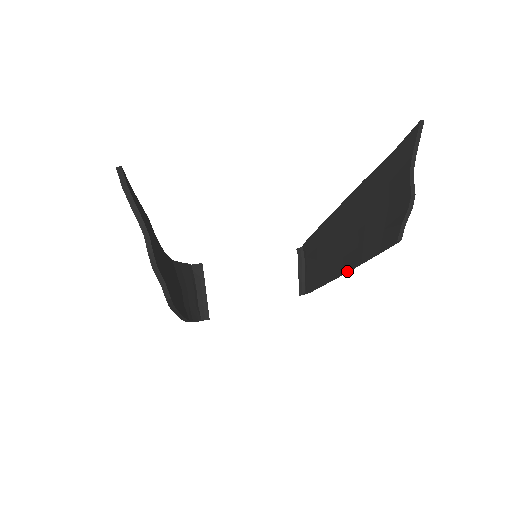
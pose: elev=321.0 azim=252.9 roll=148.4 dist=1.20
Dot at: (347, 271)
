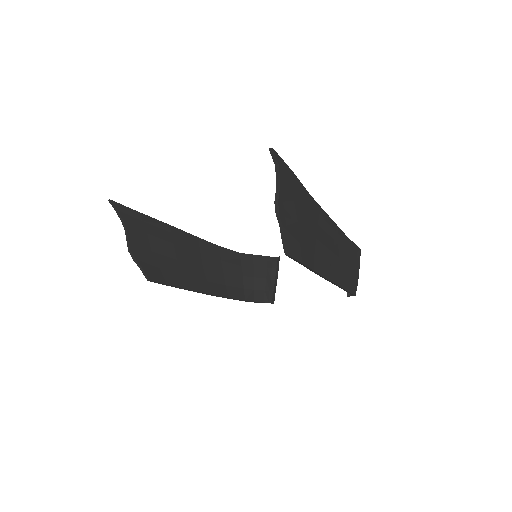
Dot at: (324, 278)
